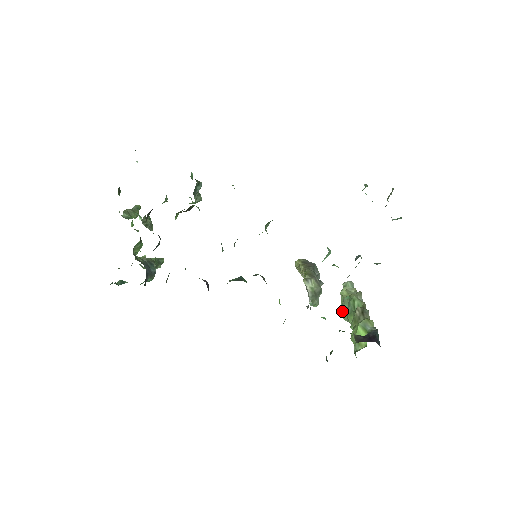
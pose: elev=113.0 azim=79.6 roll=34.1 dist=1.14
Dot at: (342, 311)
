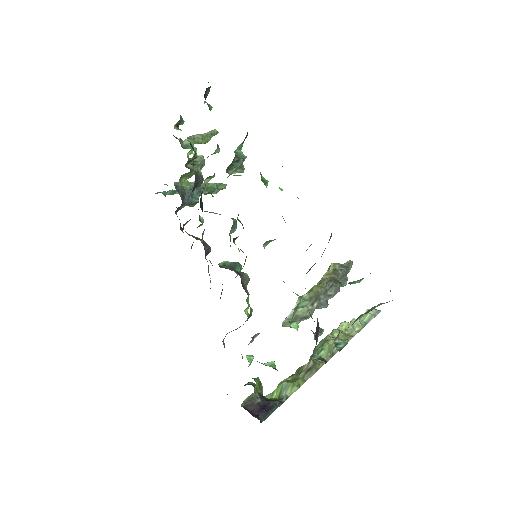
Dot at: (317, 345)
